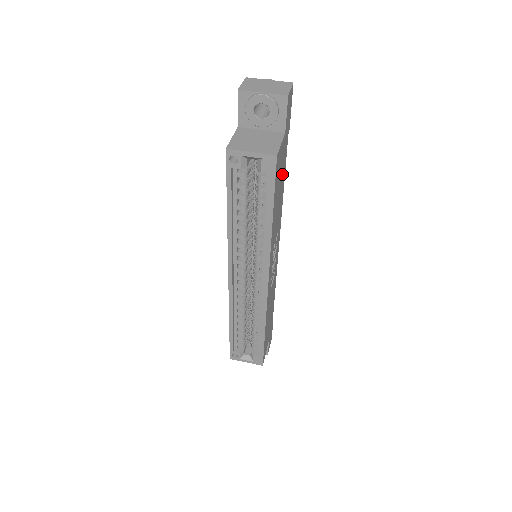
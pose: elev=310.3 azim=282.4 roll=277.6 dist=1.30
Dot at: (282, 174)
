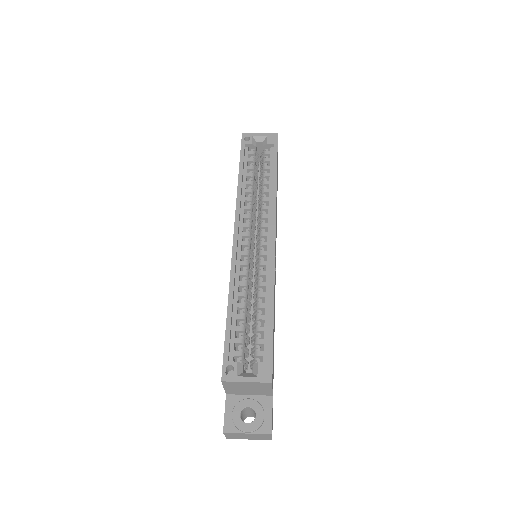
Dot at: occluded
